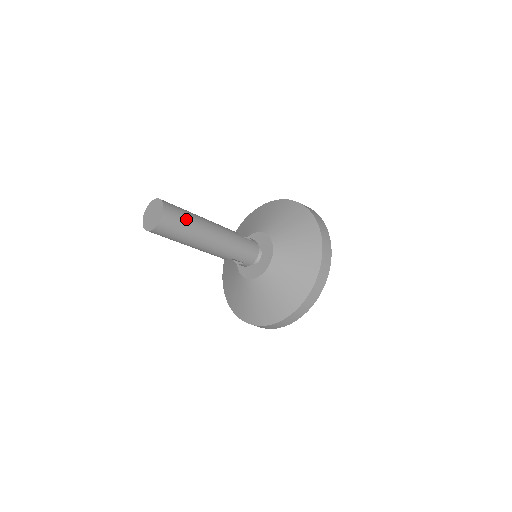
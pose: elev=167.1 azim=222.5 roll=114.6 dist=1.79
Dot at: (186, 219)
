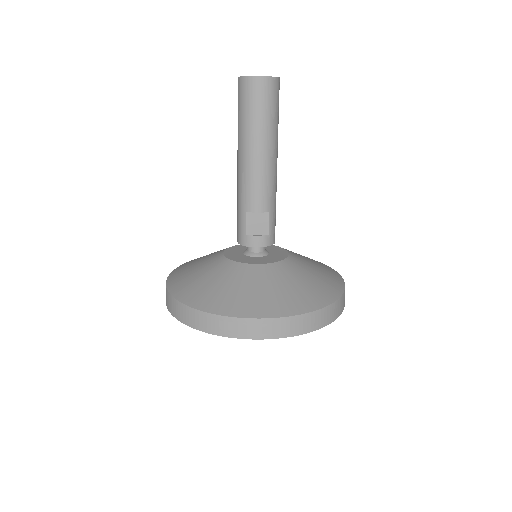
Dot at: occluded
